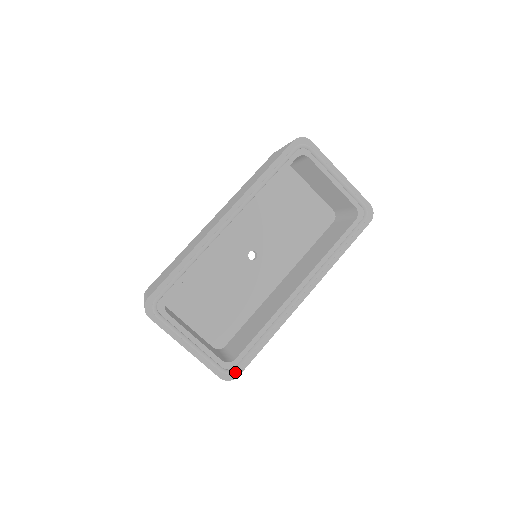
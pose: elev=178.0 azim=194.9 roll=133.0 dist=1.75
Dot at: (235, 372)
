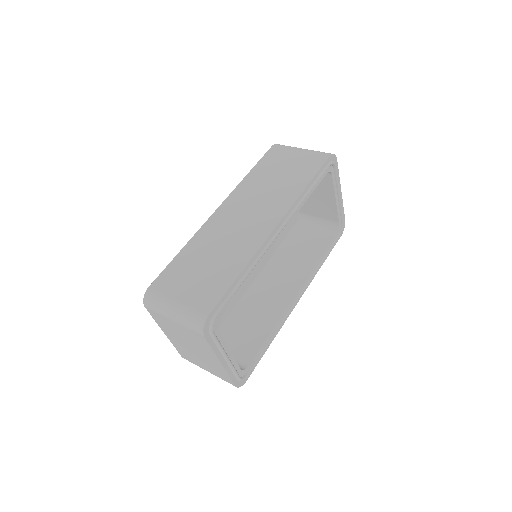
Dot at: (245, 378)
